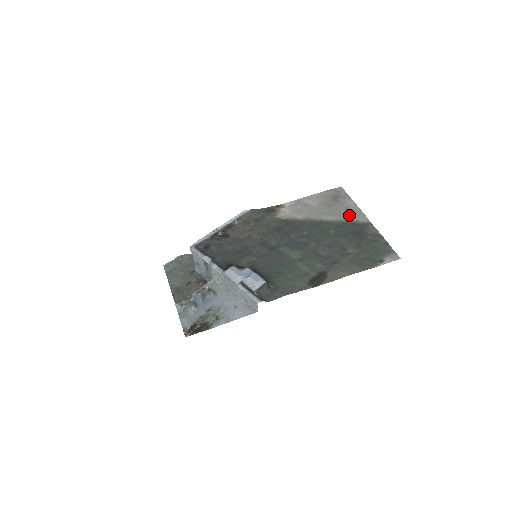
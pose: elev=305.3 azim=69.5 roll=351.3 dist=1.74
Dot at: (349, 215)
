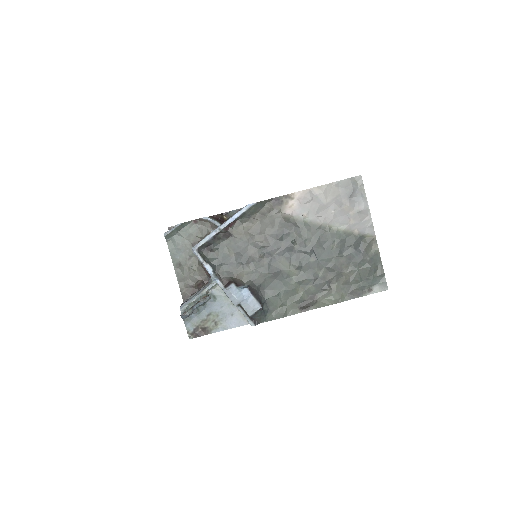
Dot at: (357, 224)
